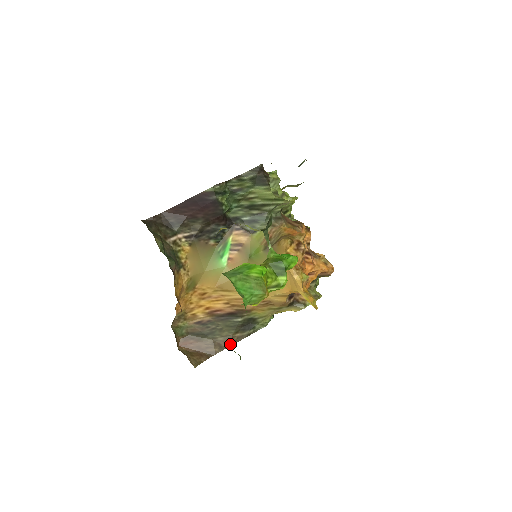
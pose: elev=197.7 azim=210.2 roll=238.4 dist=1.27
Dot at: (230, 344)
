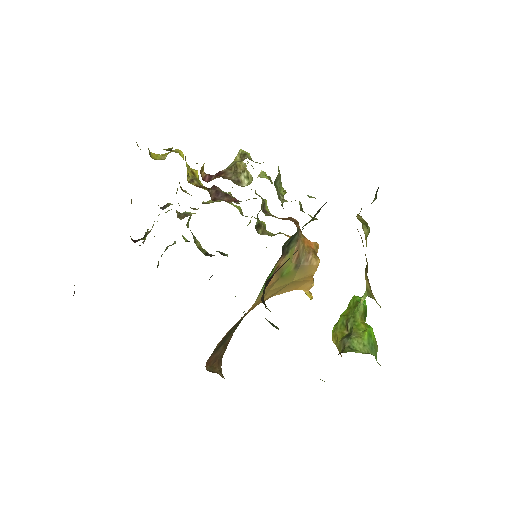
Dot at: occluded
